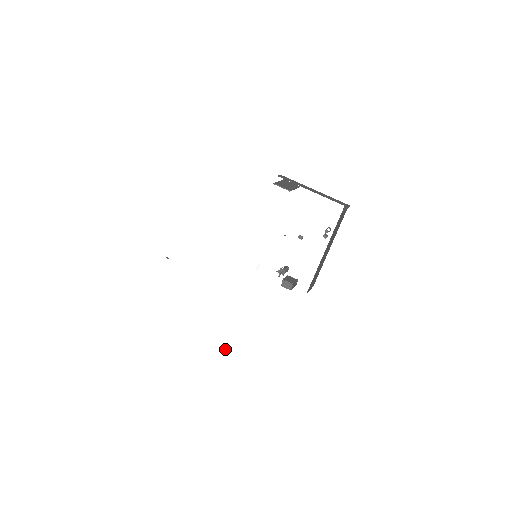
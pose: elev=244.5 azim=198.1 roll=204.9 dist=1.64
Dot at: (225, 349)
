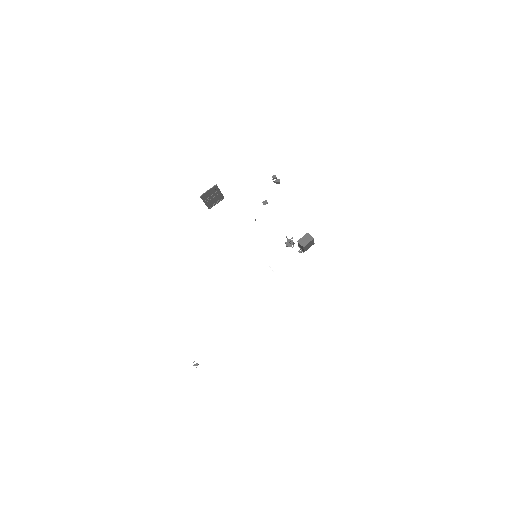
Dot at: (344, 352)
